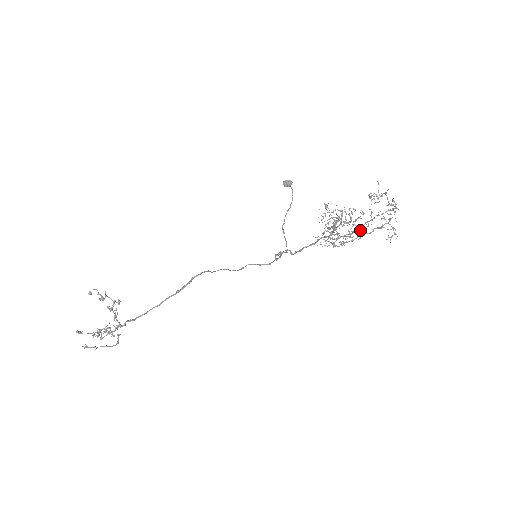
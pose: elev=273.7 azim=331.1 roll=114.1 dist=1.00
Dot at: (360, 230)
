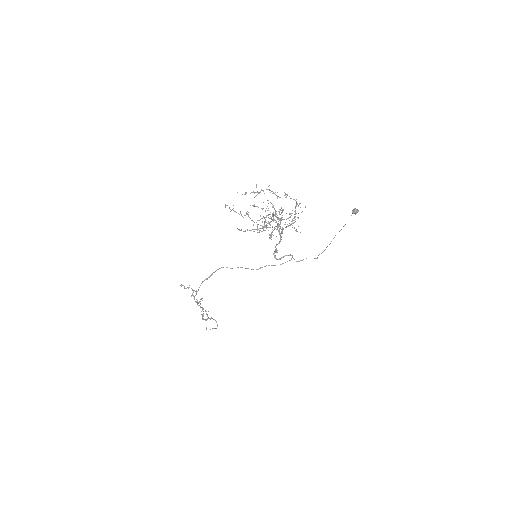
Dot at: occluded
